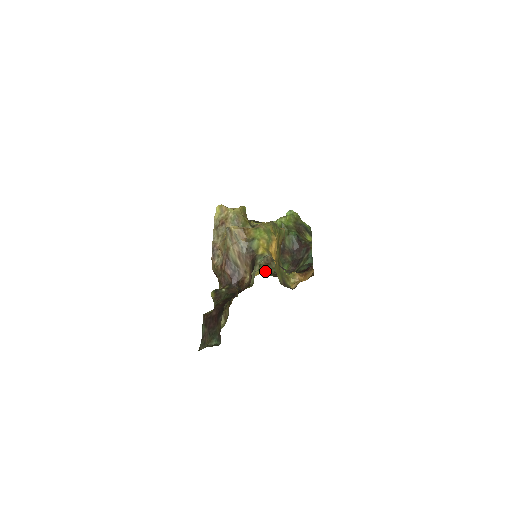
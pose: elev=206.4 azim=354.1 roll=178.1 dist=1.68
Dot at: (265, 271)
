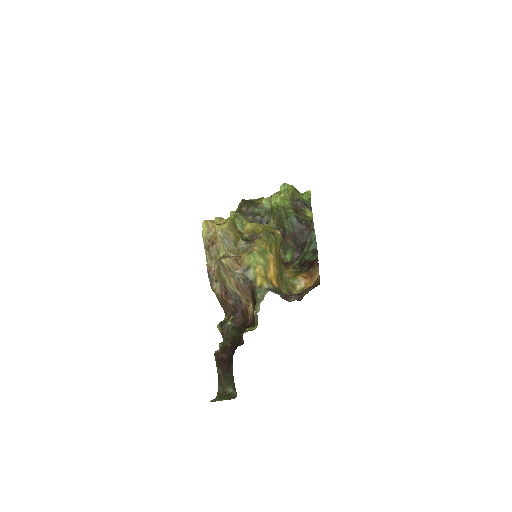
Dot at: occluded
